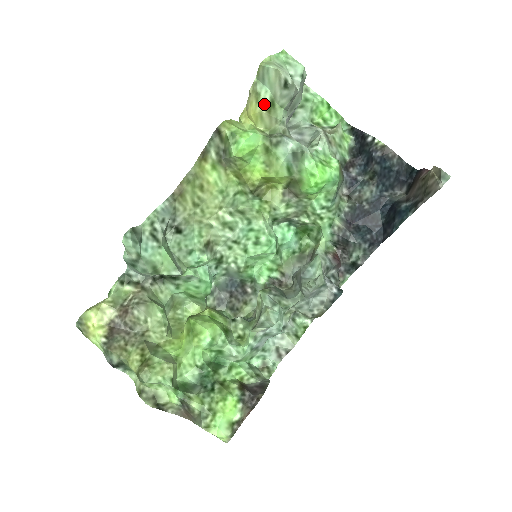
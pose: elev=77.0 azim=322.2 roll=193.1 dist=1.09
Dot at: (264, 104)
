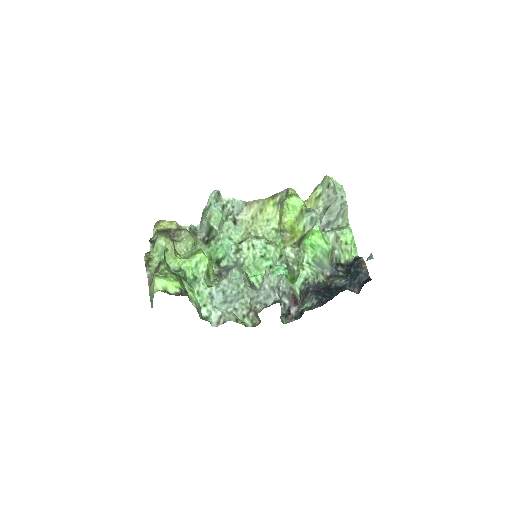
Dot at: (316, 194)
